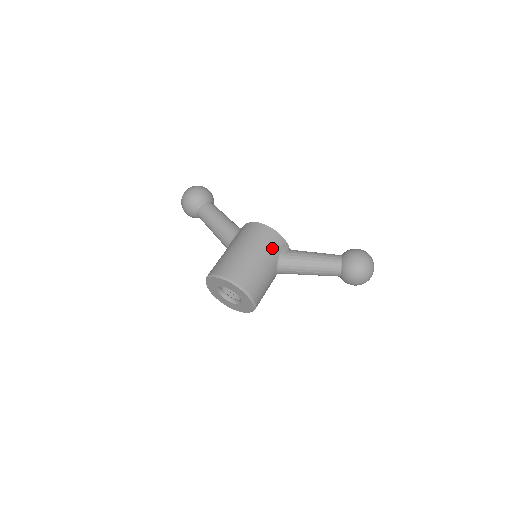
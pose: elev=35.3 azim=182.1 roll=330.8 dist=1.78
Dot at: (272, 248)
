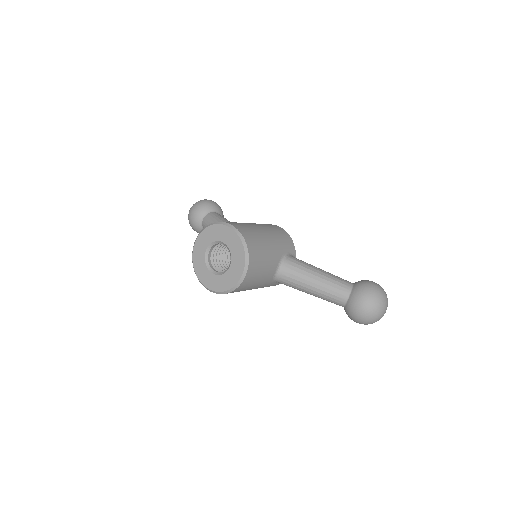
Dot at: (282, 241)
